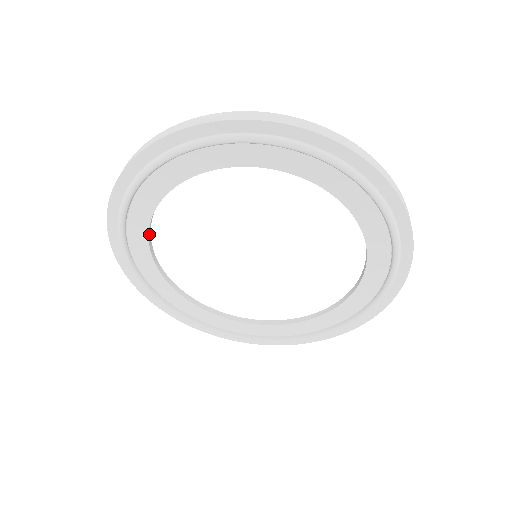
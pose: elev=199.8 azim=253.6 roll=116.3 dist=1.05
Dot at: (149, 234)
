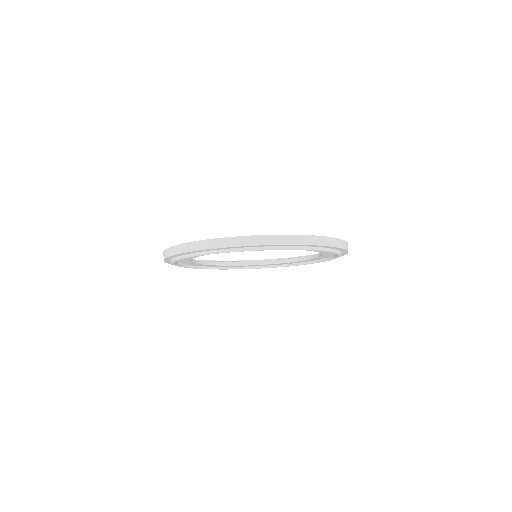
Dot at: occluded
